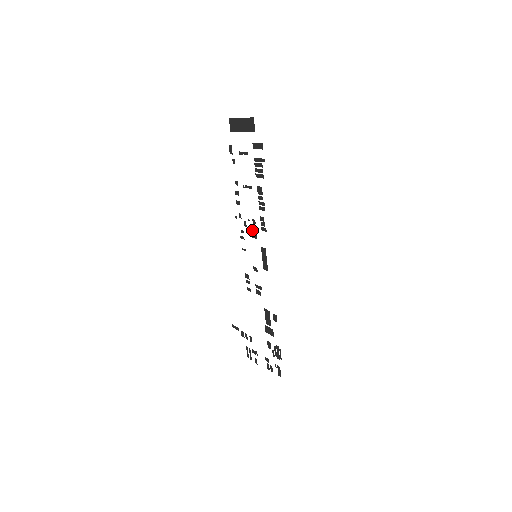
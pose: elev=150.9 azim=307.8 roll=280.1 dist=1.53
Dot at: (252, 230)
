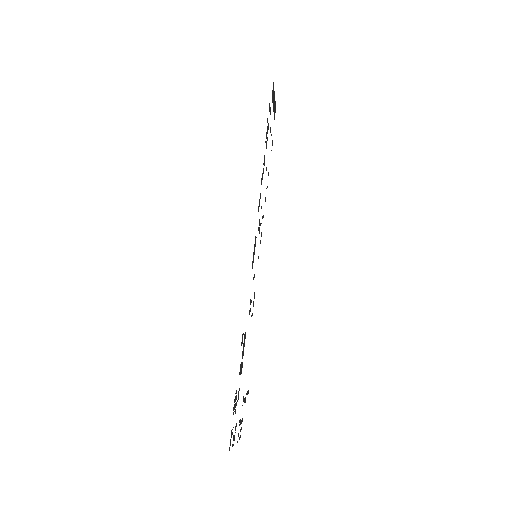
Dot at: occluded
